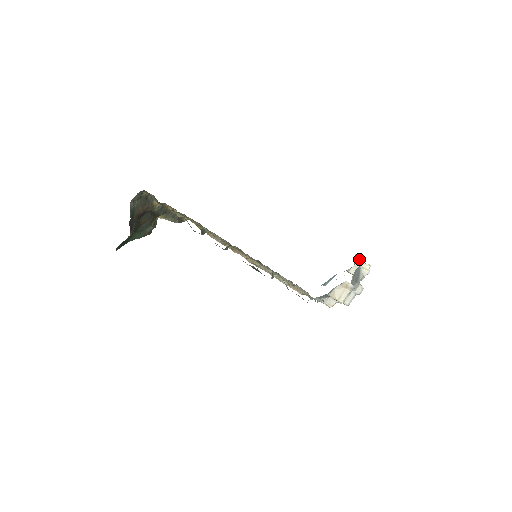
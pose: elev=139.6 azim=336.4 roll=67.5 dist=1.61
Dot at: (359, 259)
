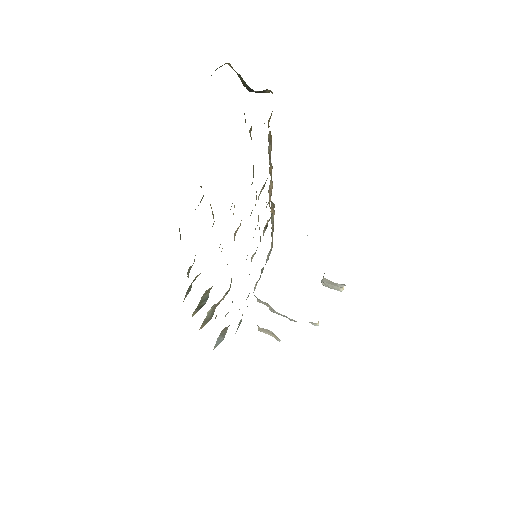
Dot at: (343, 286)
